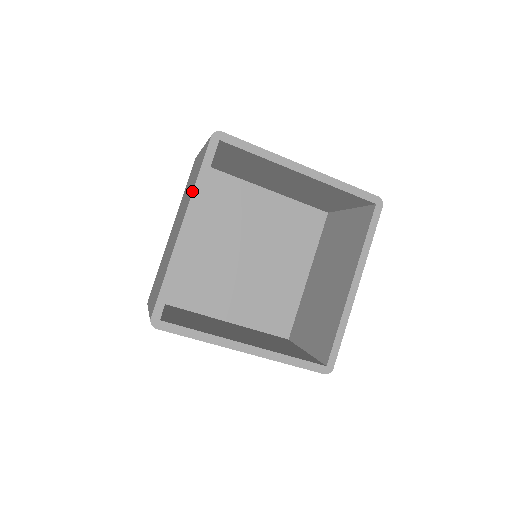
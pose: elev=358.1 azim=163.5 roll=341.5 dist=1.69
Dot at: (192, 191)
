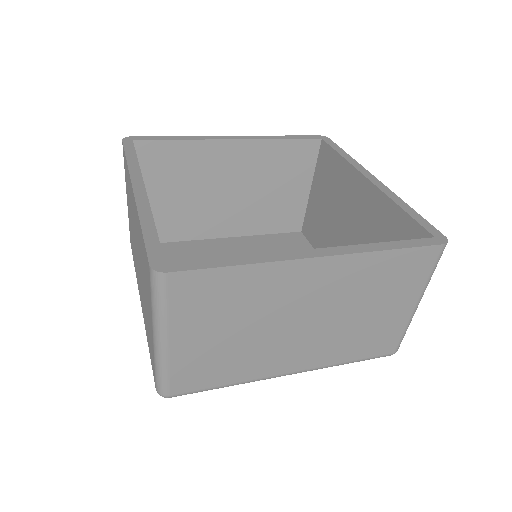
Dot at: occluded
